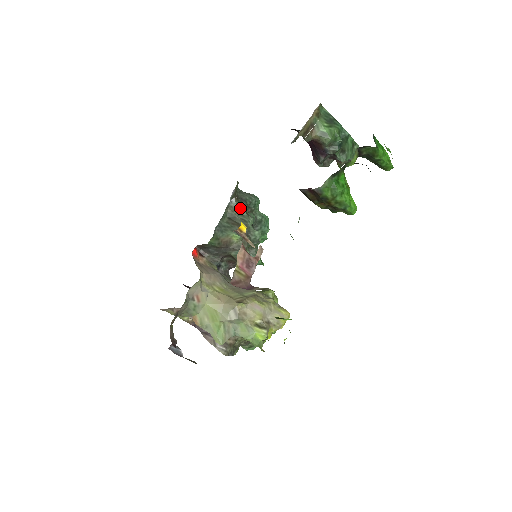
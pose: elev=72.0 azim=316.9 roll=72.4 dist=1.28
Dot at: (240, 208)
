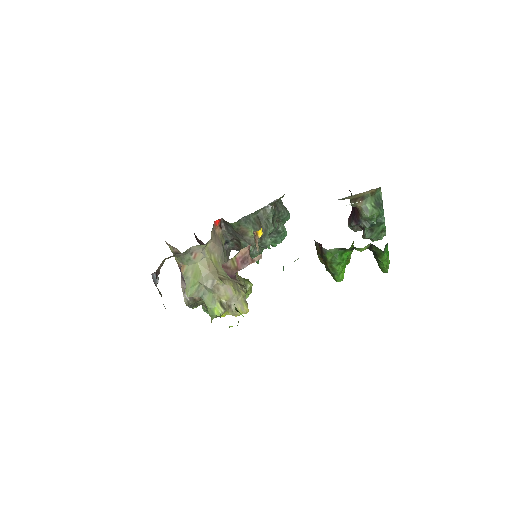
Dot at: (271, 215)
